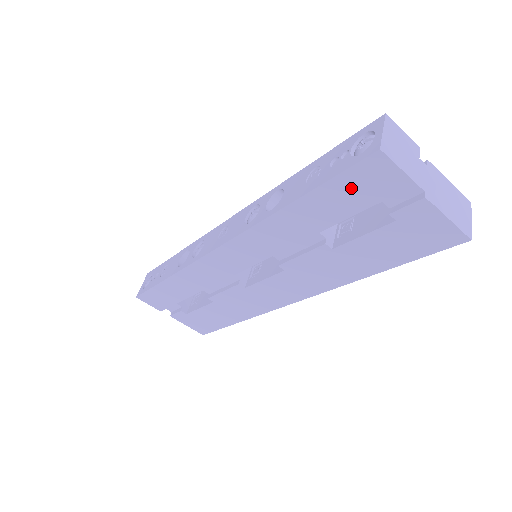
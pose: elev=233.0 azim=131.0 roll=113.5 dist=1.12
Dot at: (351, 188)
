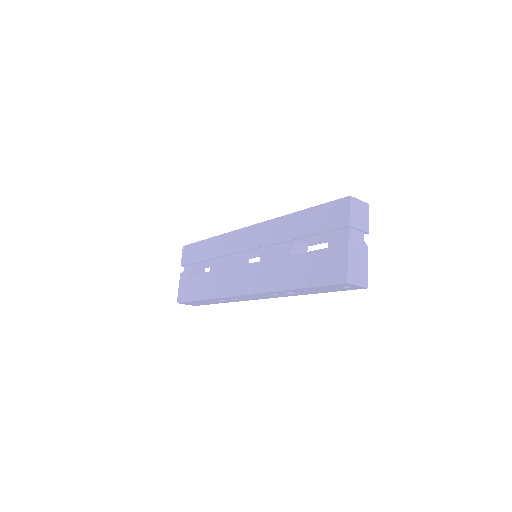
Dot at: (326, 214)
